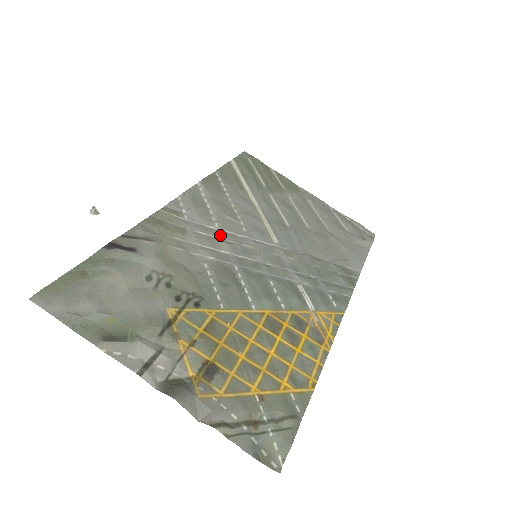
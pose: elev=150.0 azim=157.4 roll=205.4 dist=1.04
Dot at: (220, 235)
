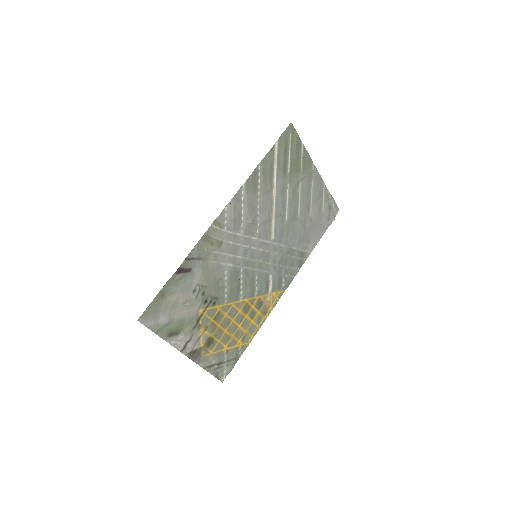
Dot at: (241, 242)
